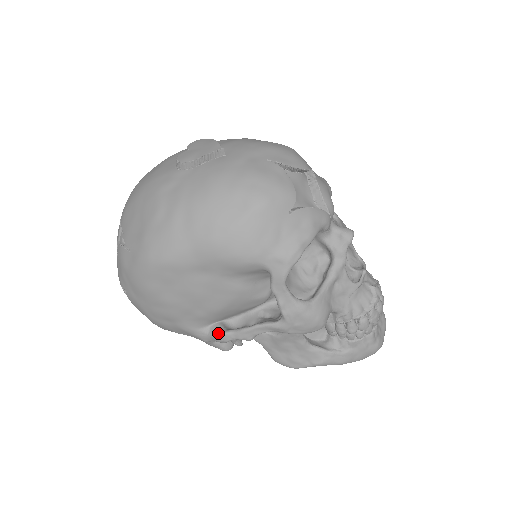
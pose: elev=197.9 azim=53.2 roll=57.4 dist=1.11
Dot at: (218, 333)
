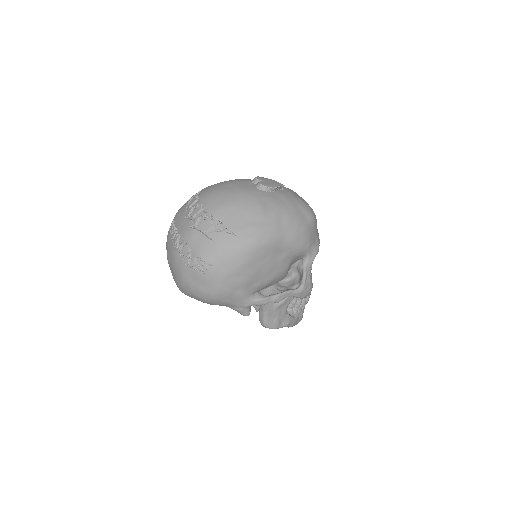
Dot at: (263, 297)
